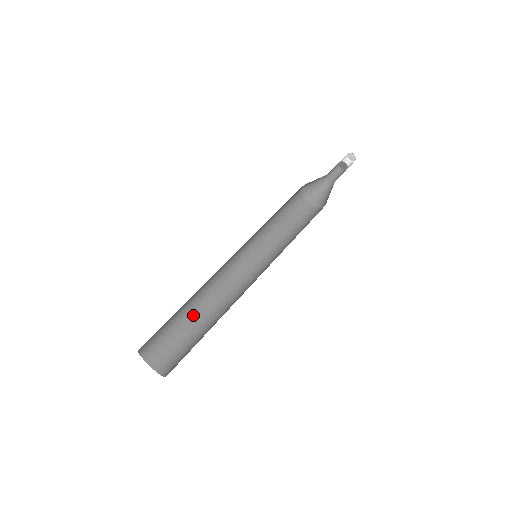
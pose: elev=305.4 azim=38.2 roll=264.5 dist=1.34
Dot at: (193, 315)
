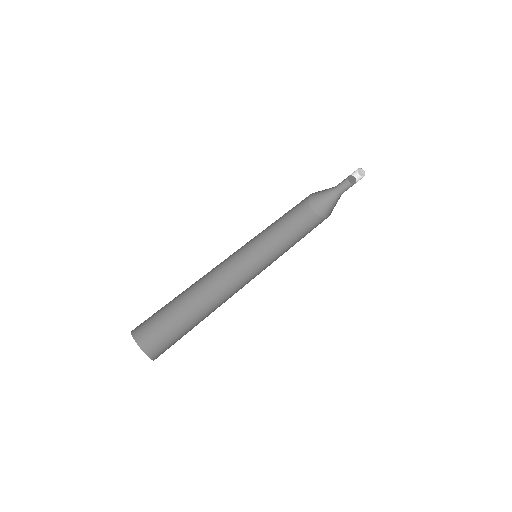
Dot at: (193, 311)
